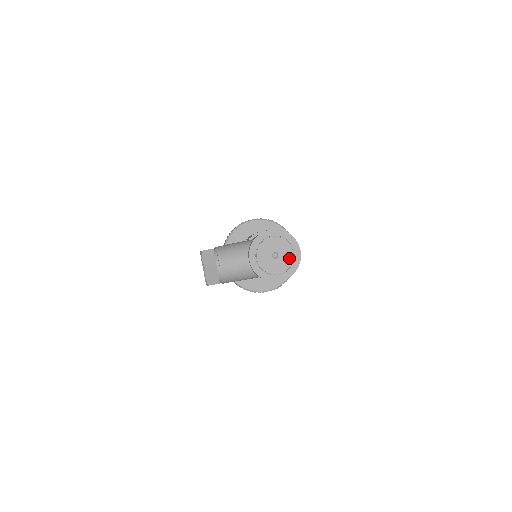
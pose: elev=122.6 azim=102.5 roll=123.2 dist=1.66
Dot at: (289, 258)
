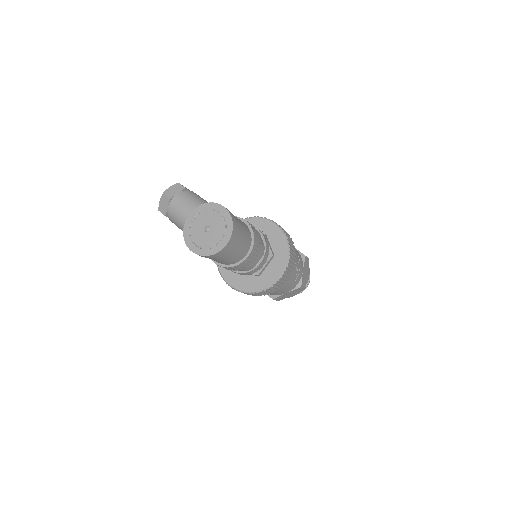
Dot at: (214, 241)
